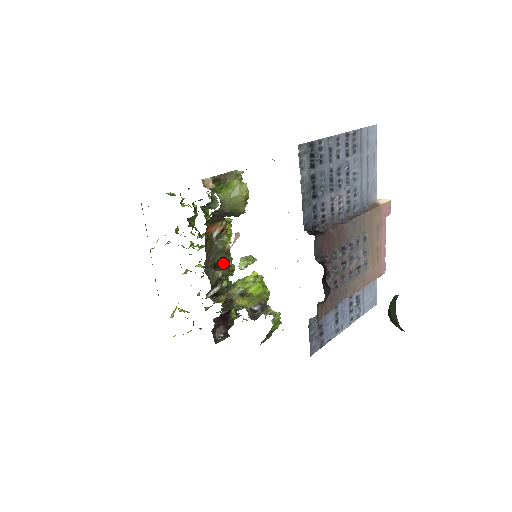
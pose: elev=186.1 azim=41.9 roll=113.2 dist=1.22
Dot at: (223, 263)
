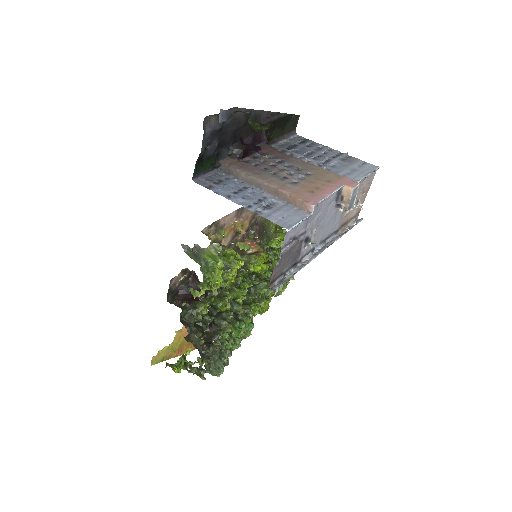
Dot at: (237, 271)
